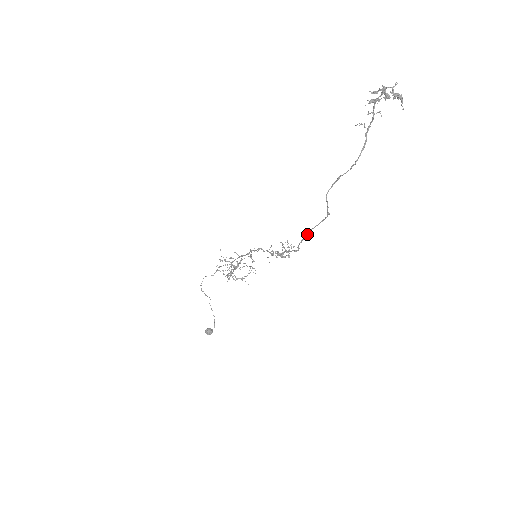
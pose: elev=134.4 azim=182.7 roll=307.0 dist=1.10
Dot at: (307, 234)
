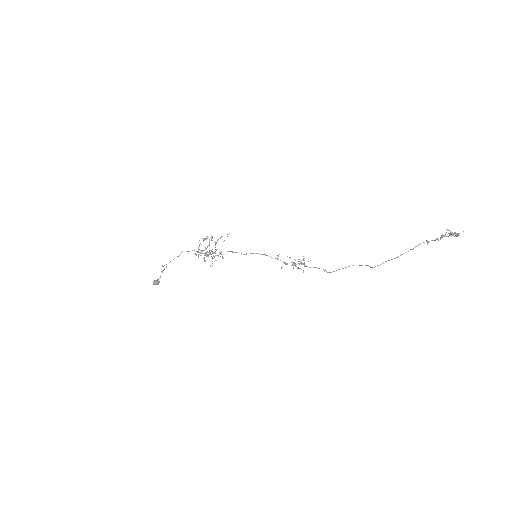
Dot at: occluded
